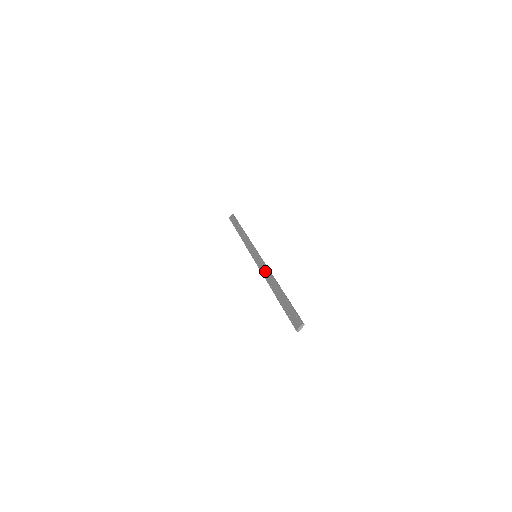
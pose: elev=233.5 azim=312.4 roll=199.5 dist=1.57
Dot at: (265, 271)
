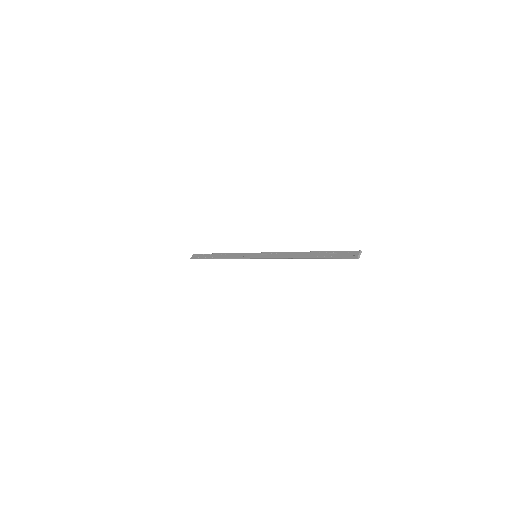
Dot at: (280, 255)
